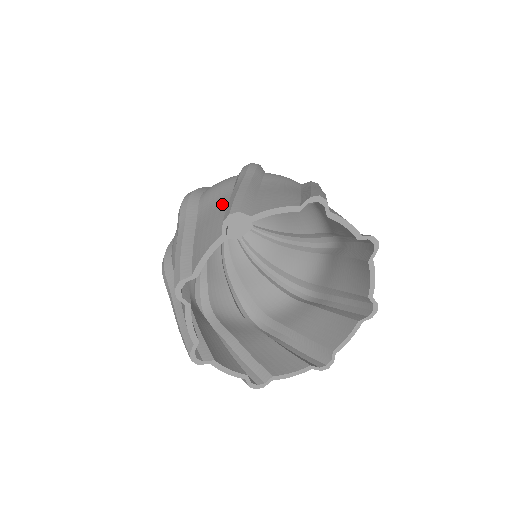
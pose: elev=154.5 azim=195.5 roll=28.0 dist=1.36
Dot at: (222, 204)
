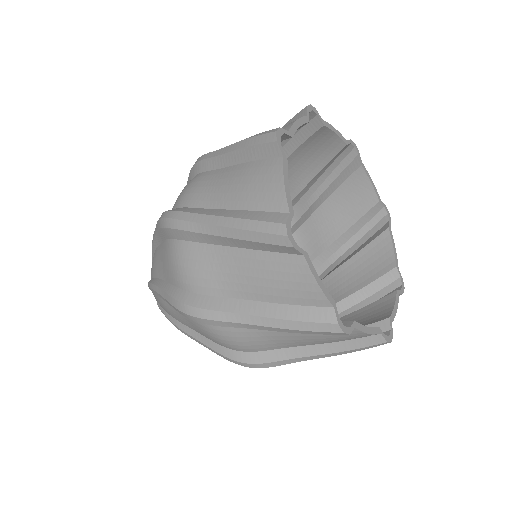
Dot at: occluded
